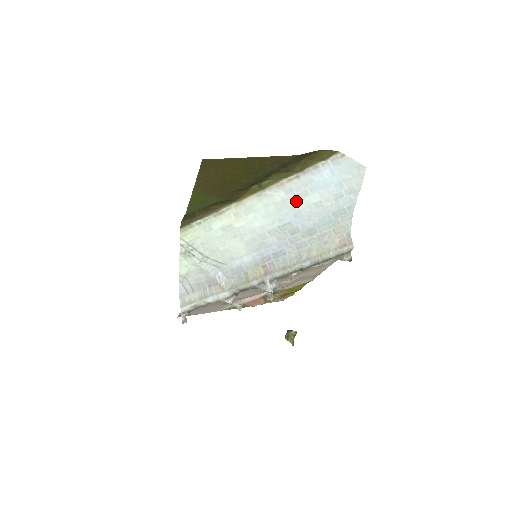
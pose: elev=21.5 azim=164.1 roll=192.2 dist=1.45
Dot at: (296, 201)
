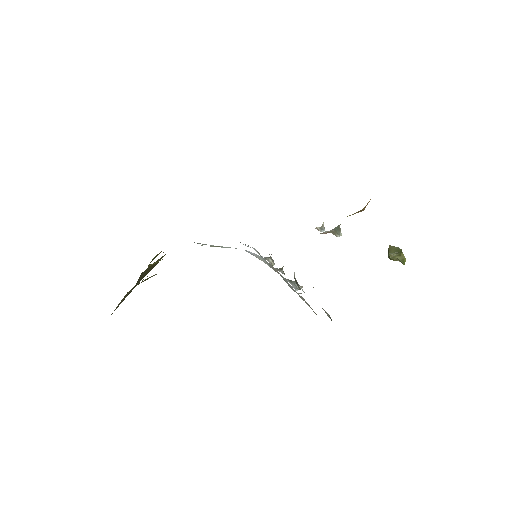
Dot at: occluded
